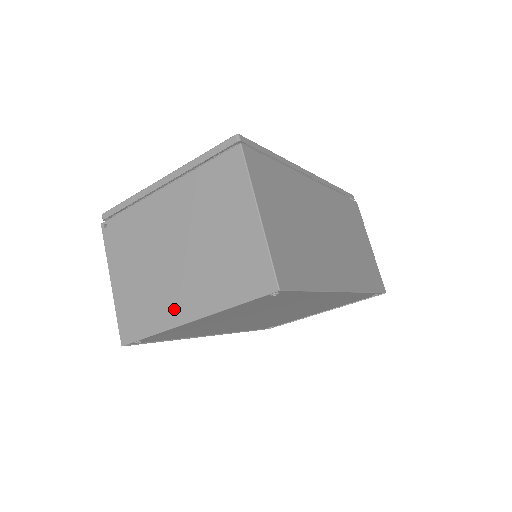
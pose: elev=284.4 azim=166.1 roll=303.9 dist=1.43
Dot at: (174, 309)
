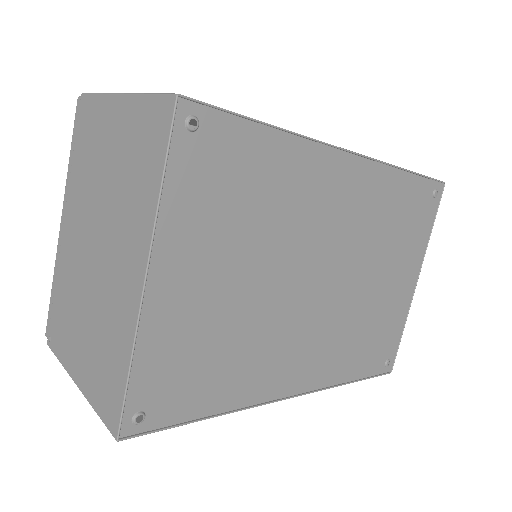
Dot at: (126, 299)
